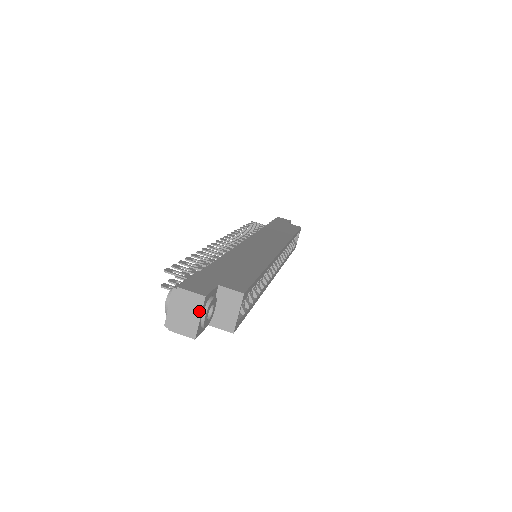
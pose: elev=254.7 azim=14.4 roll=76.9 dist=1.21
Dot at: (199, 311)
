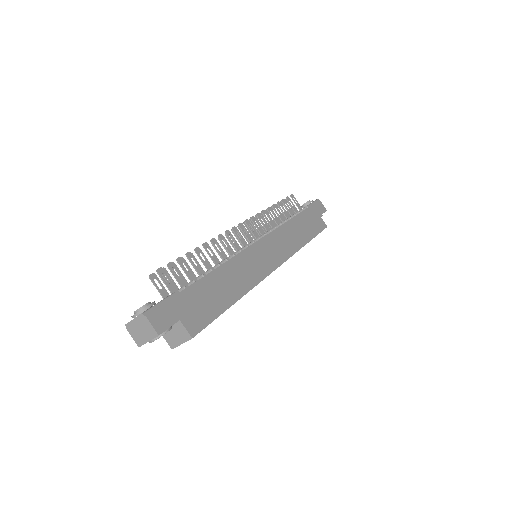
Dot at: (150, 338)
